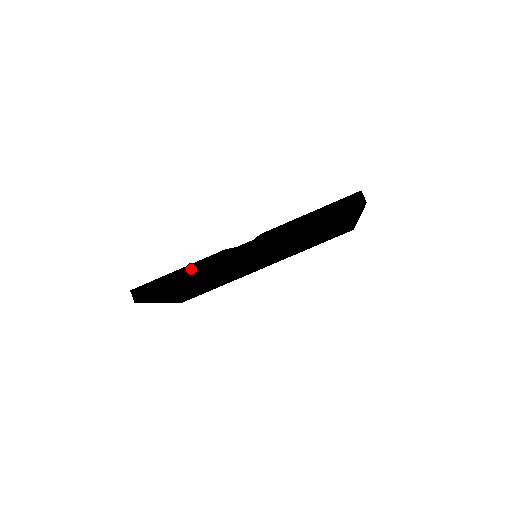
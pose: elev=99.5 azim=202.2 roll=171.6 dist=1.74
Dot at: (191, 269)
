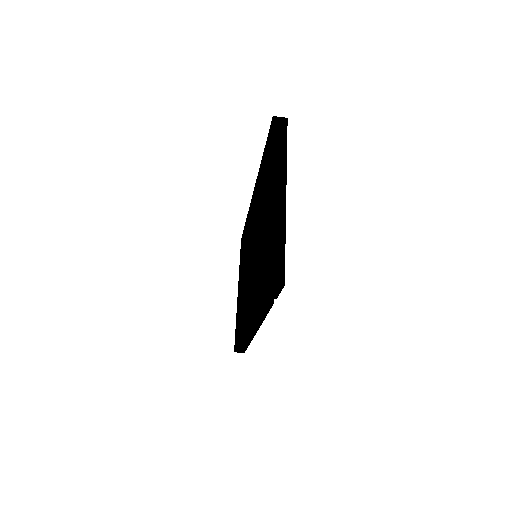
Dot at: (244, 341)
